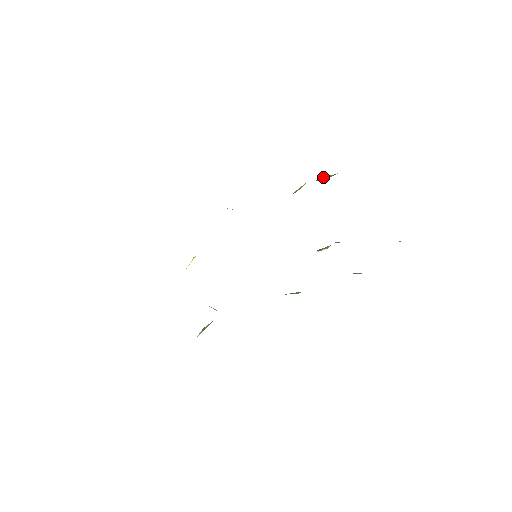
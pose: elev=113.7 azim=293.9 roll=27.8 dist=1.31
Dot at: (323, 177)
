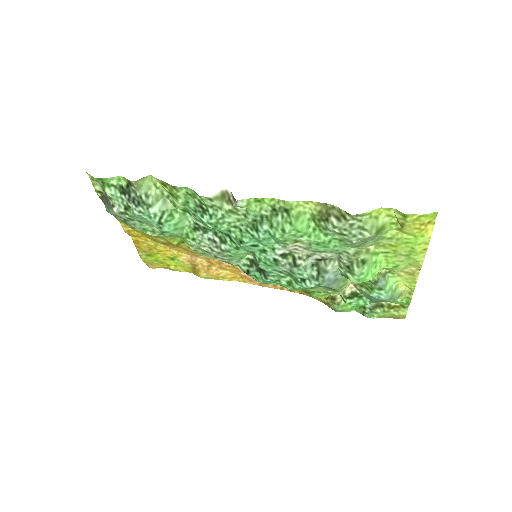
Dot at: (376, 305)
